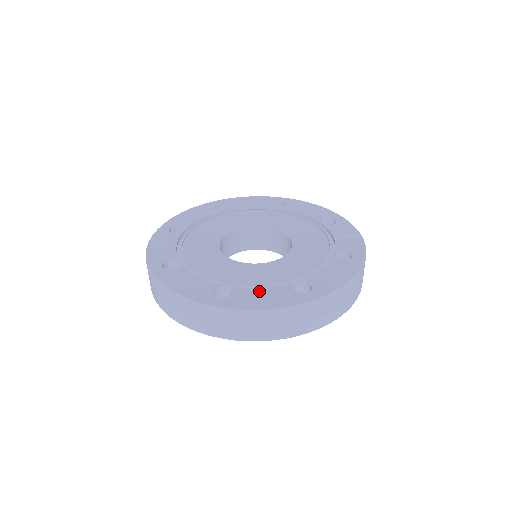
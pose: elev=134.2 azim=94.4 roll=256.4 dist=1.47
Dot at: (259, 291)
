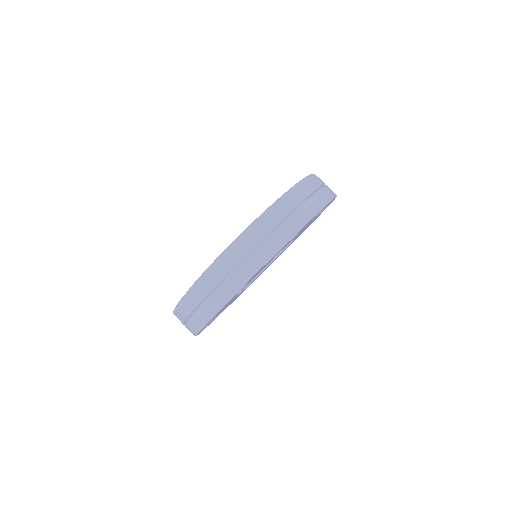
Dot at: occluded
